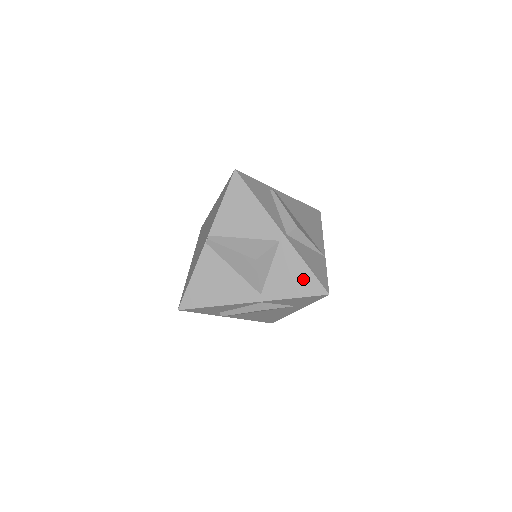
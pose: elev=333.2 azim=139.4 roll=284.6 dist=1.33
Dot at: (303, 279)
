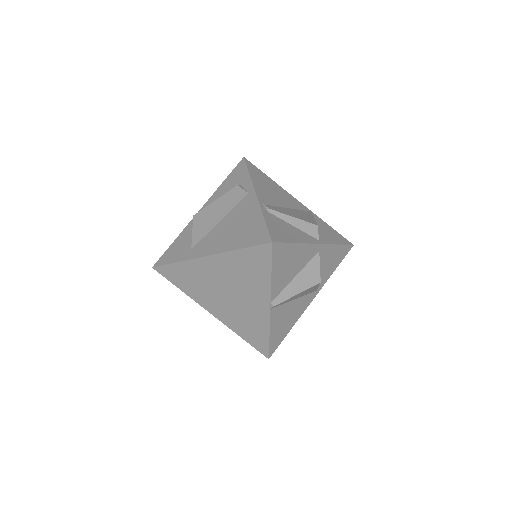
Dot at: (338, 254)
